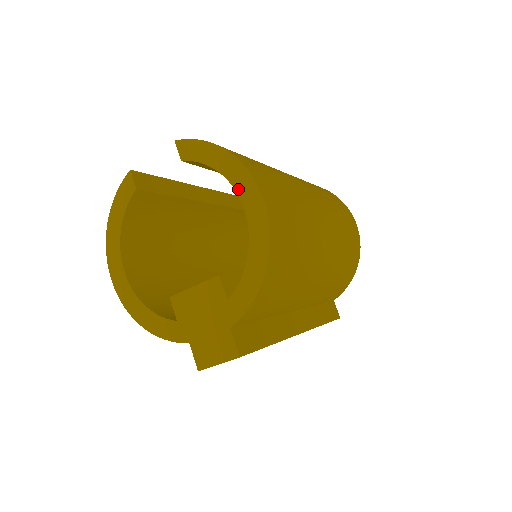
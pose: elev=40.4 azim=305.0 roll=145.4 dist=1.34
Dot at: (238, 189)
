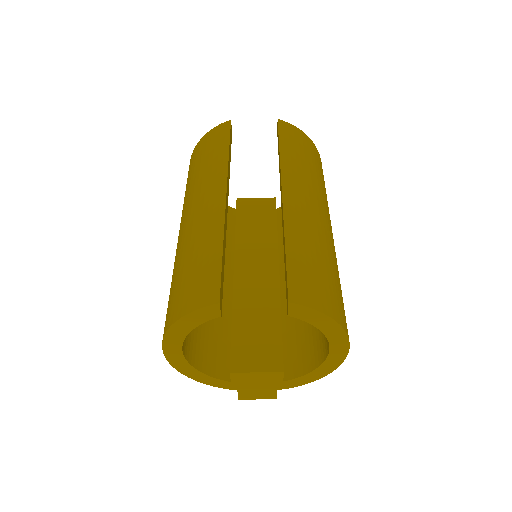
Dot at: (332, 344)
